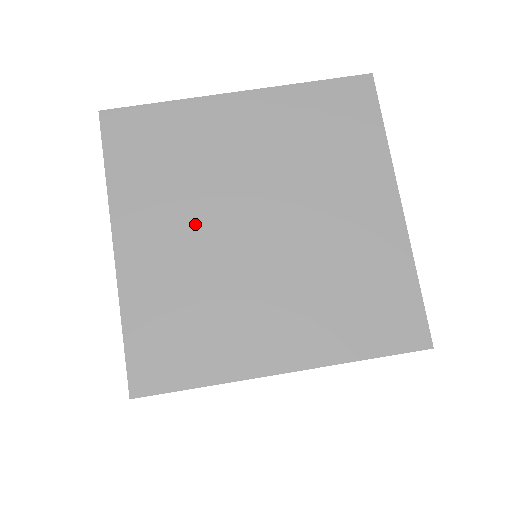
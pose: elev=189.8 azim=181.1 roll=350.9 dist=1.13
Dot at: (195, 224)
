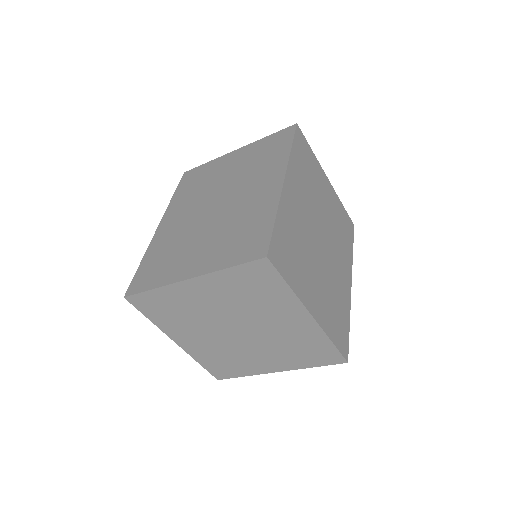
Dot at: (206, 333)
